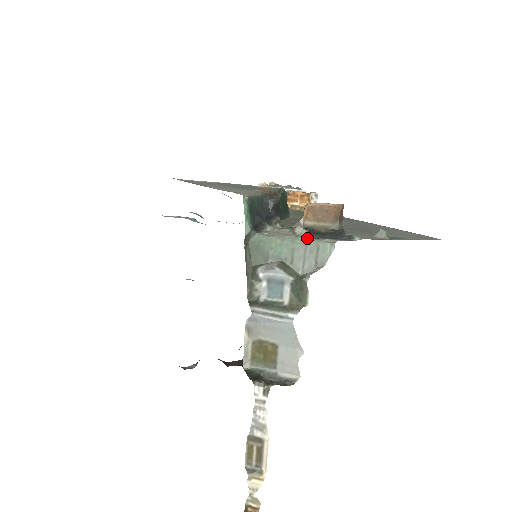
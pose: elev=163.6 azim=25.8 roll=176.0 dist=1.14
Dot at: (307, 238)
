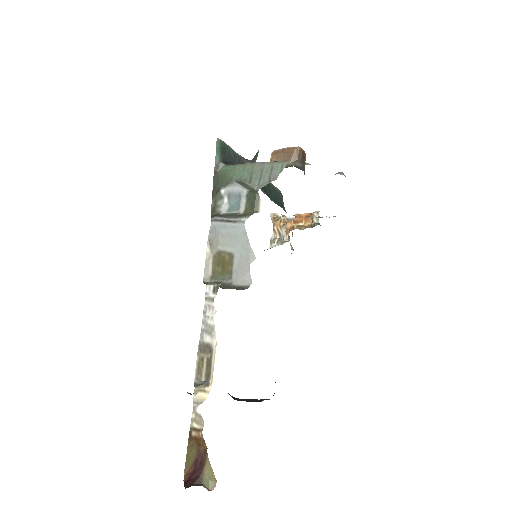
Dot at: (264, 162)
